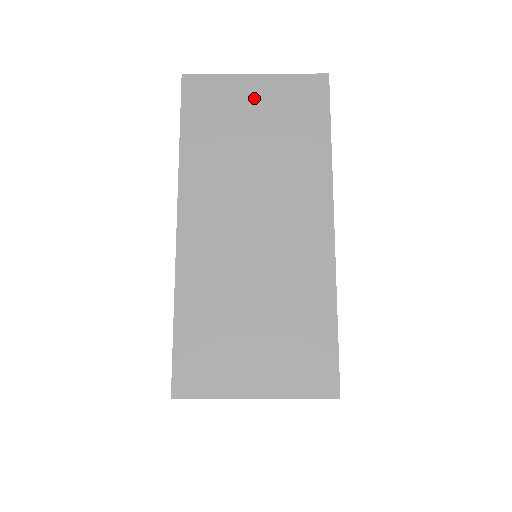
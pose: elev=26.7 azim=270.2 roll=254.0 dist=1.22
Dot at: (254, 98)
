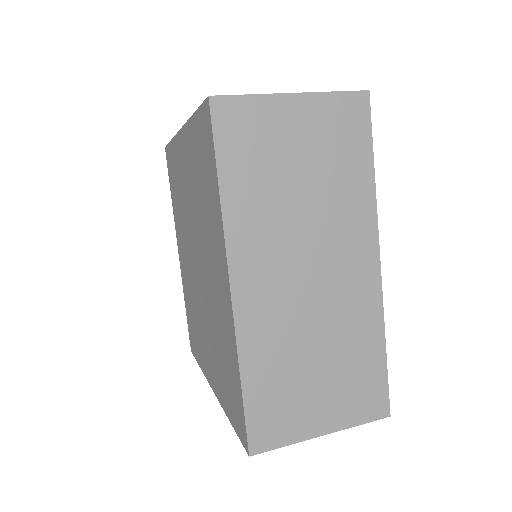
Dot at: (295, 125)
